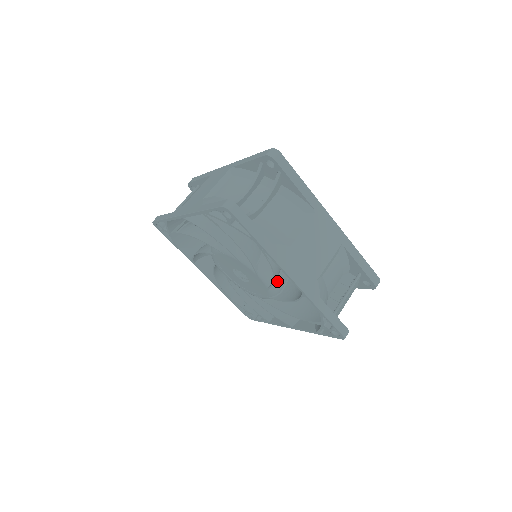
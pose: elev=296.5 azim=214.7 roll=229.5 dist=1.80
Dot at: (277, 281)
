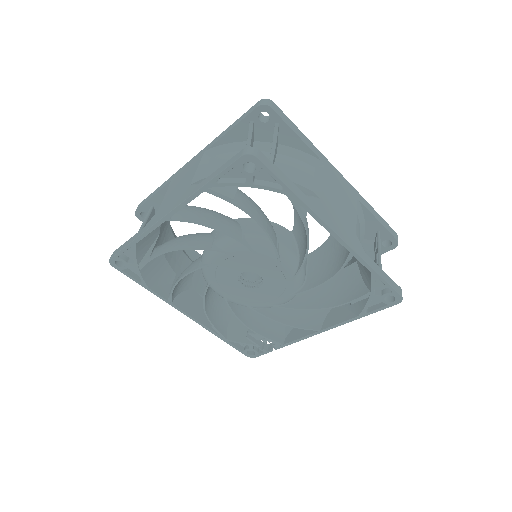
Dot at: occluded
